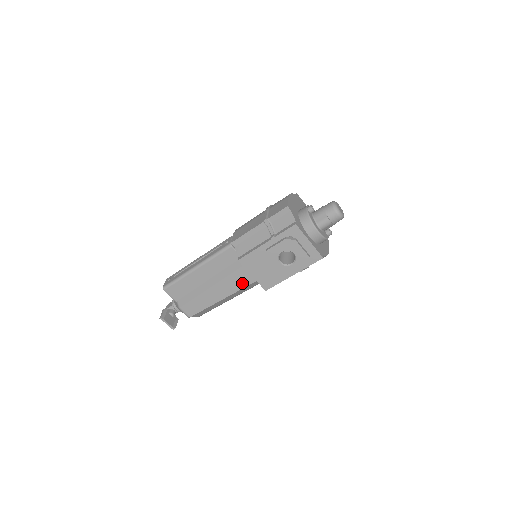
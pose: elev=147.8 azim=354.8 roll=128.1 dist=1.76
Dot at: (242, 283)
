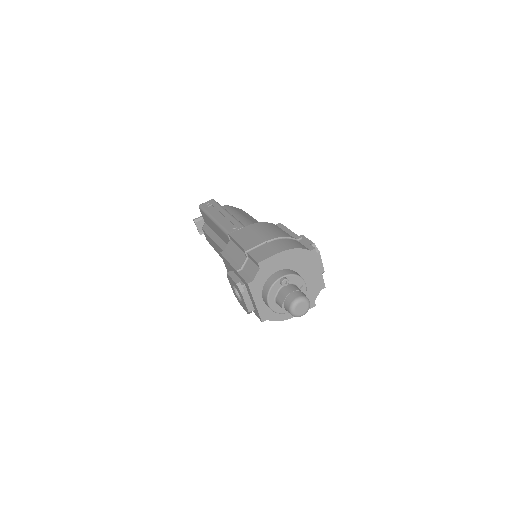
Dot at: occluded
